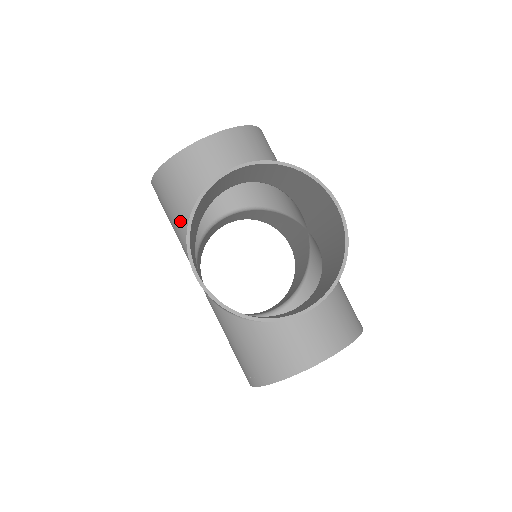
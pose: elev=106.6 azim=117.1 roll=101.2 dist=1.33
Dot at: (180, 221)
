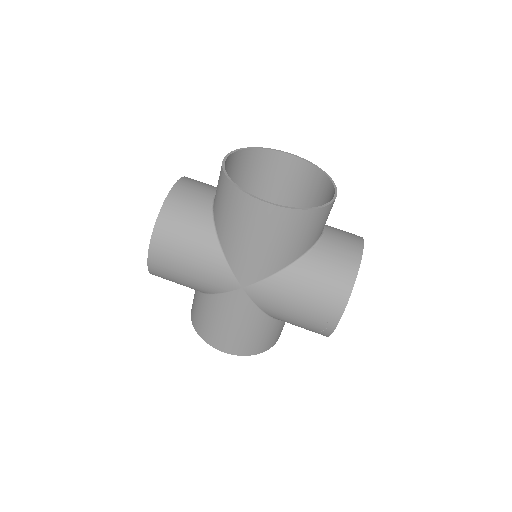
Dot at: (200, 242)
